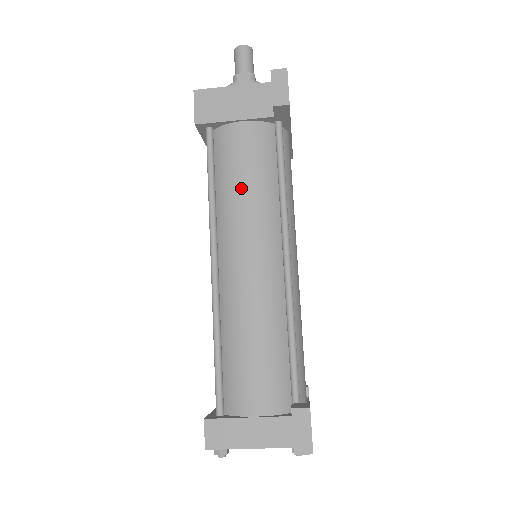
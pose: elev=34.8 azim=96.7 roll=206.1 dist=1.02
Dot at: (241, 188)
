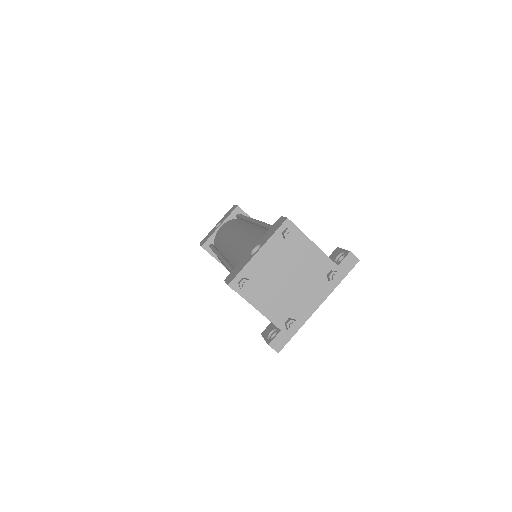
Dot at: occluded
